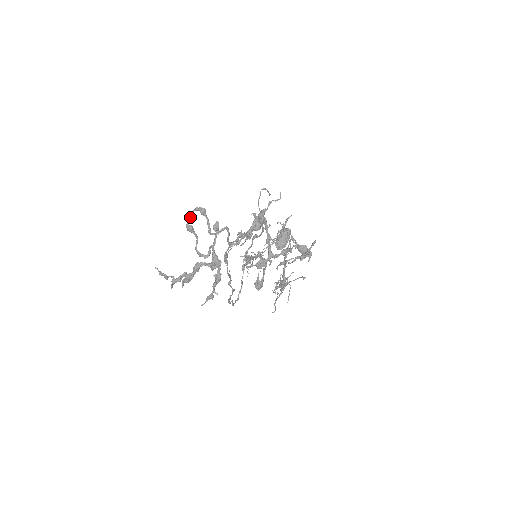
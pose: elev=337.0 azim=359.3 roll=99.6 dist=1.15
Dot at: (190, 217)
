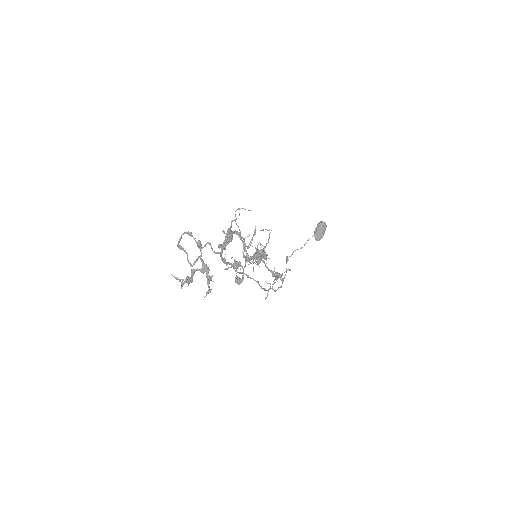
Dot at: (180, 240)
